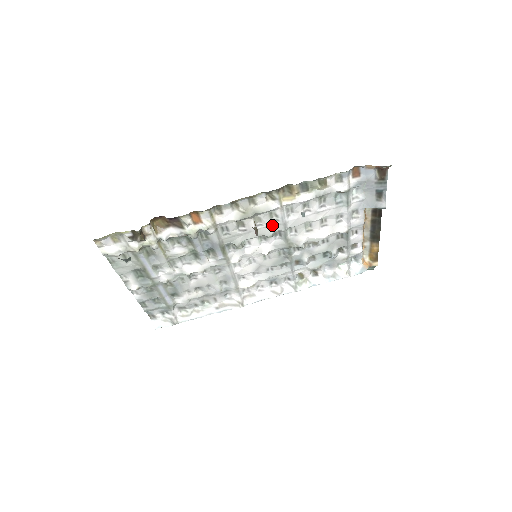
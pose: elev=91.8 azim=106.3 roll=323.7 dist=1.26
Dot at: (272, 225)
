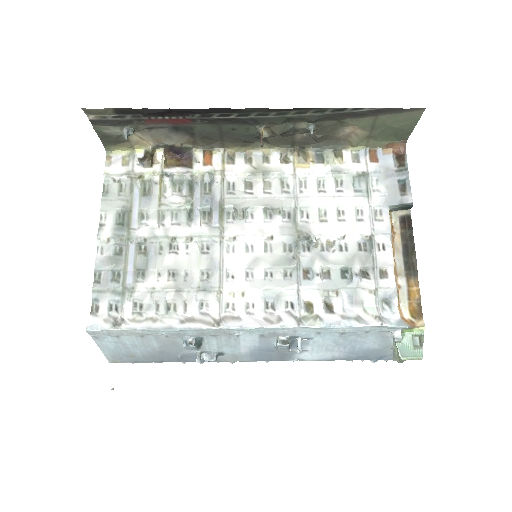
Dot at: (282, 197)
